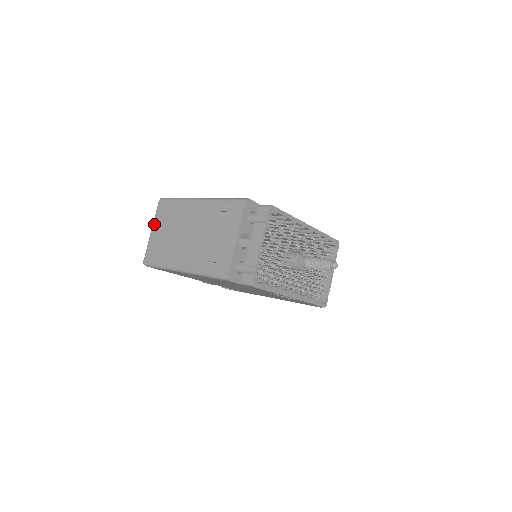
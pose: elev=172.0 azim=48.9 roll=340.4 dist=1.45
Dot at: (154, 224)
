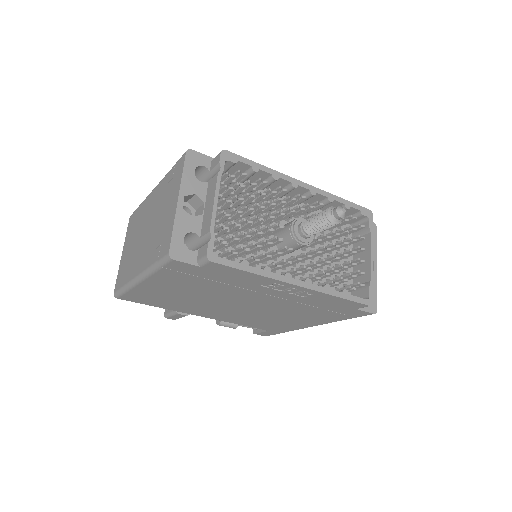
Dot at: (124, 245)
